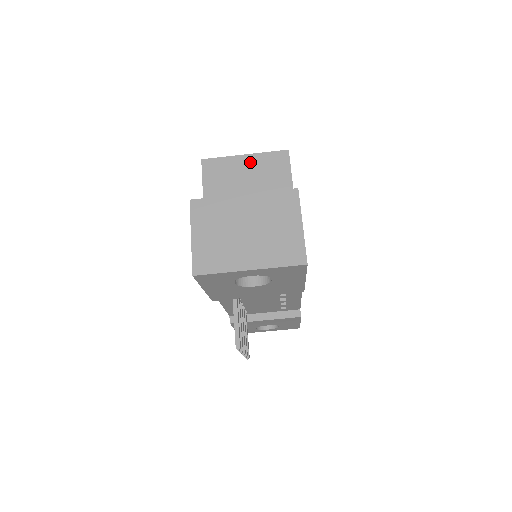
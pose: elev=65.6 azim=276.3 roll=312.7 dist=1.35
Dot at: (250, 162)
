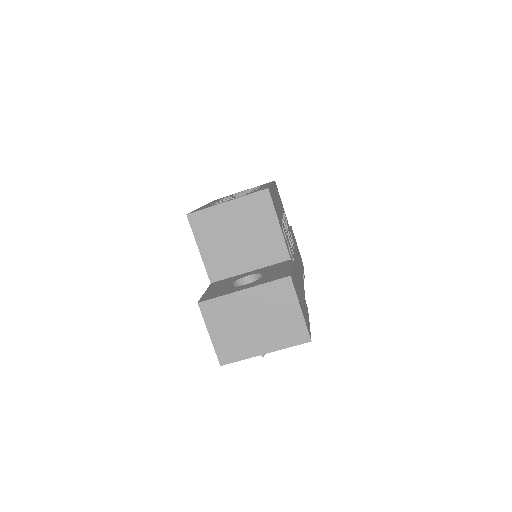
Dot at: (234, 209)
